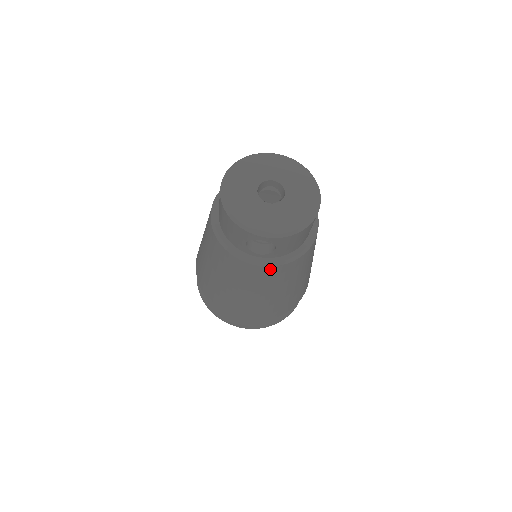
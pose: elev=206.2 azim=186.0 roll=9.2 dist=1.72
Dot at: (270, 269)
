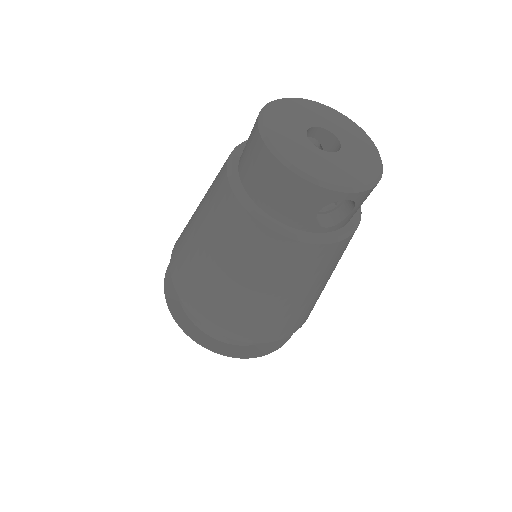
Dot at: (337, 246)
